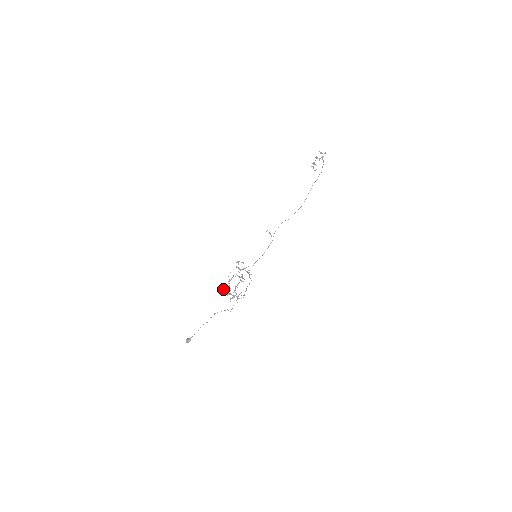
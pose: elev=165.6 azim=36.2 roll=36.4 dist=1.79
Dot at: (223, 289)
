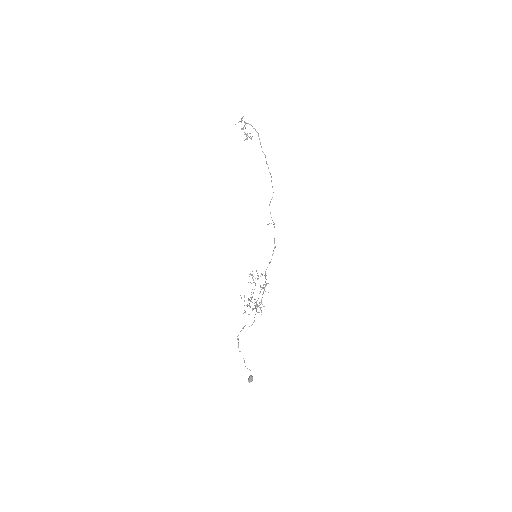
Dot at: occluded
